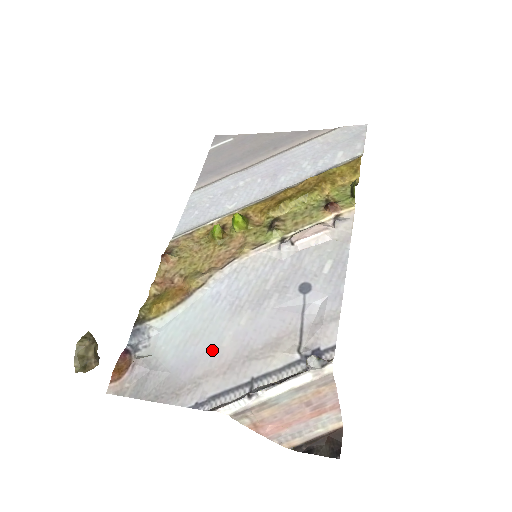
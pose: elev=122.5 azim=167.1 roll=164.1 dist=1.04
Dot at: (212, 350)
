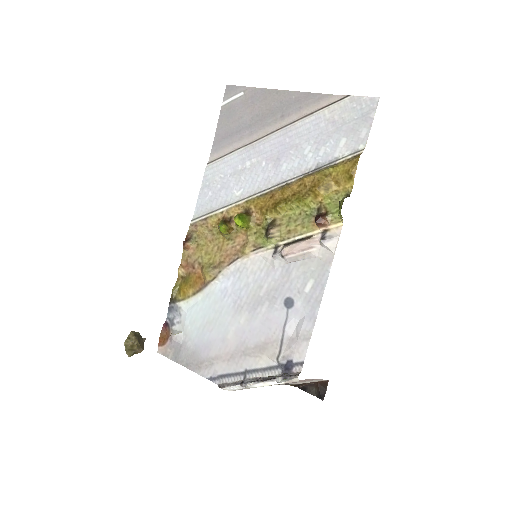
Dot at: (221, 339)
